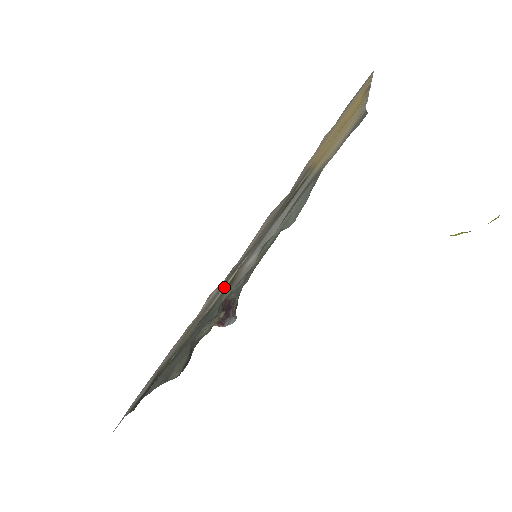
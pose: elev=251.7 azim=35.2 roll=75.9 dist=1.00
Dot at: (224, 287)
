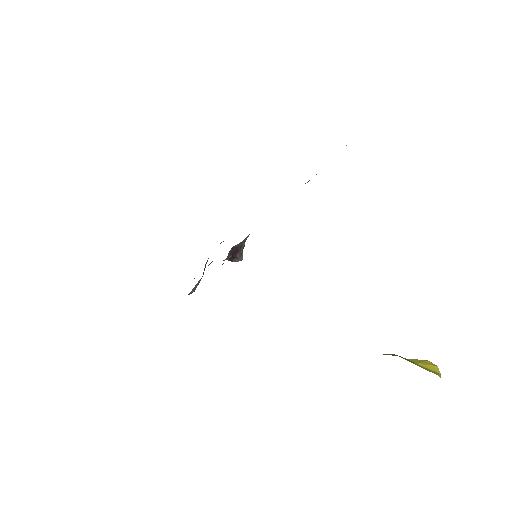
Dot at: occluded
